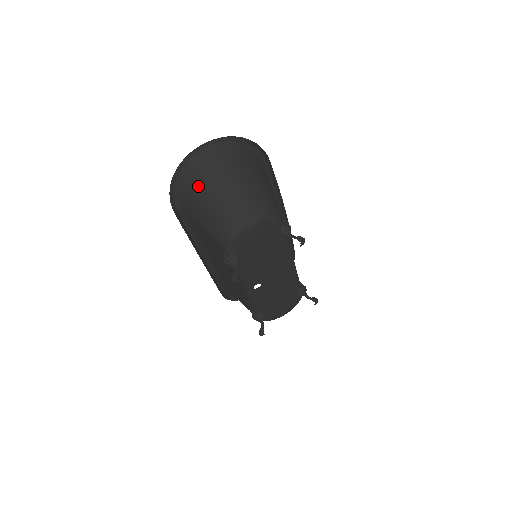
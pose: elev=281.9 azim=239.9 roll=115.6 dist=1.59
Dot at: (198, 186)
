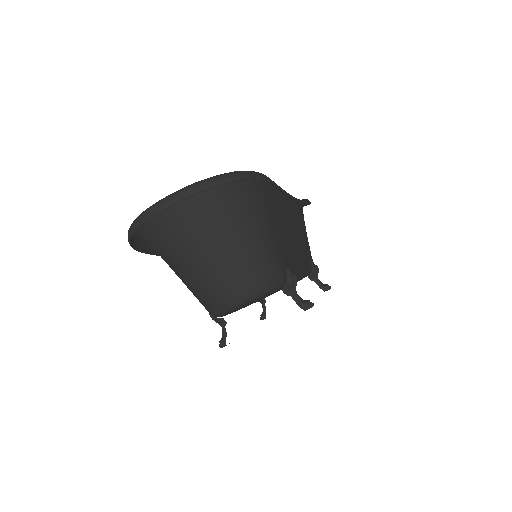
Dot at: (166, 247)
